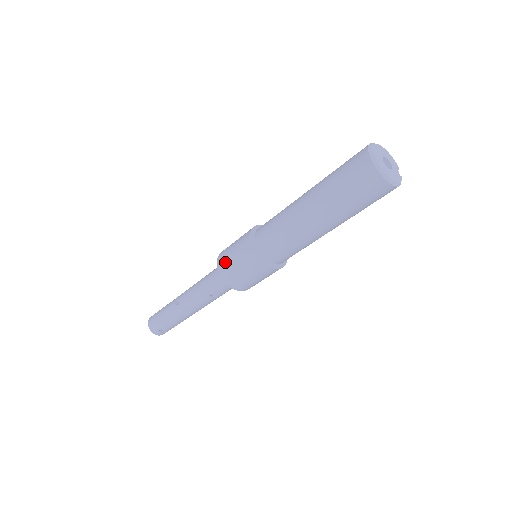
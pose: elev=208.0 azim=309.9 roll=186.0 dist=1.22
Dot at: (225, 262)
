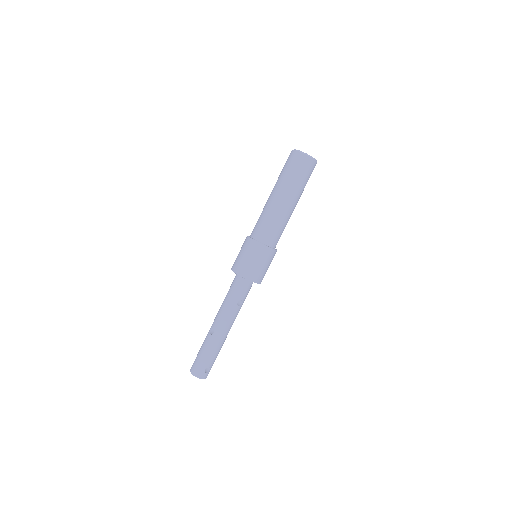
Dot at: (241, 265)
